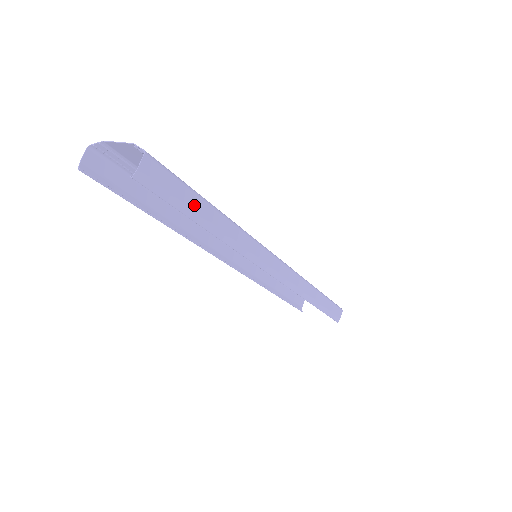
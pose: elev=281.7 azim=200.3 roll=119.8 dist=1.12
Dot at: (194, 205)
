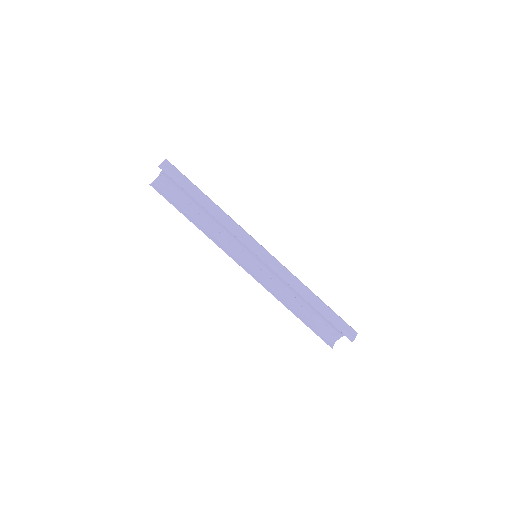
Dot at: (192, 189)
